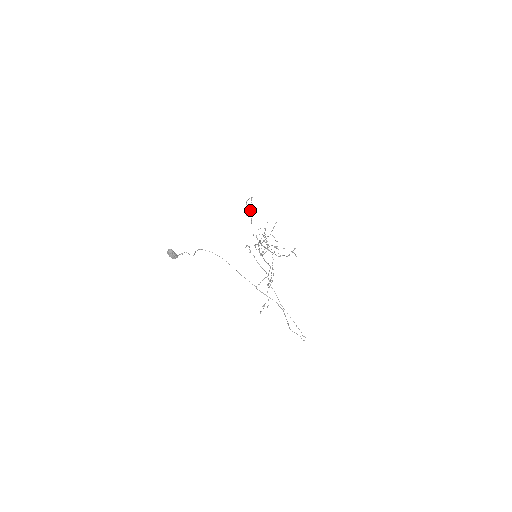
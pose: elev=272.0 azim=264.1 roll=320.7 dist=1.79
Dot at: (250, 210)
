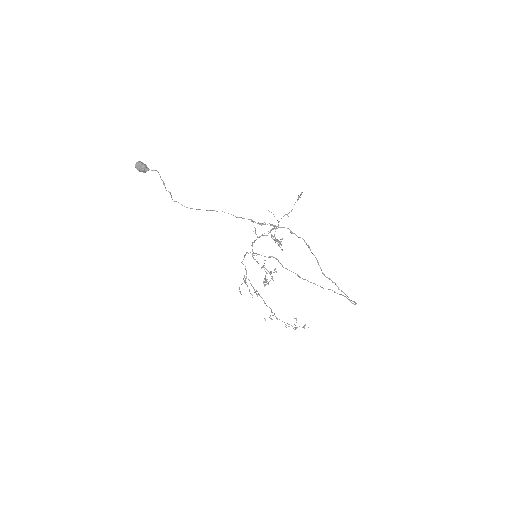
Dot at: (244, 281)
